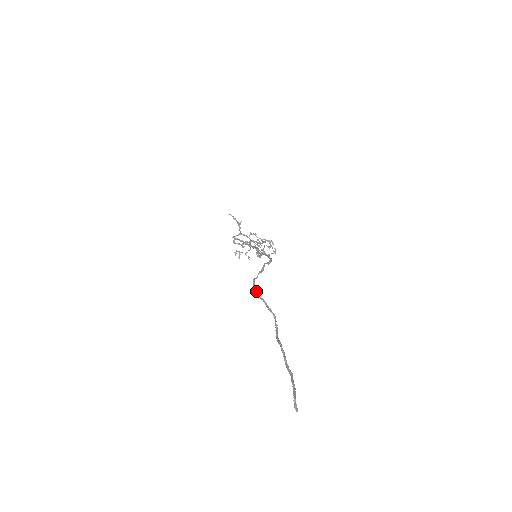
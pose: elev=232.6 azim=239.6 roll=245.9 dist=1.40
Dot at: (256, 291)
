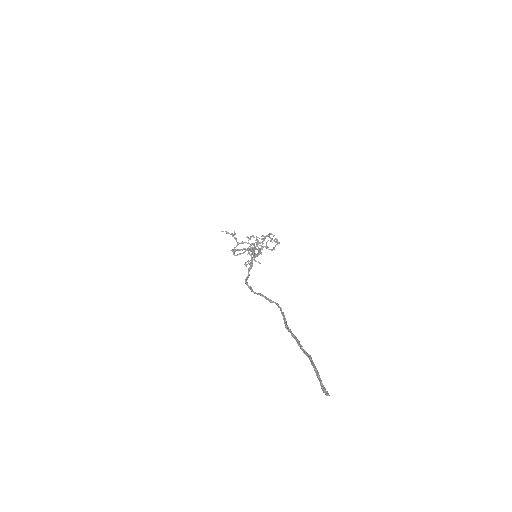
Dot at: (250, 289)
